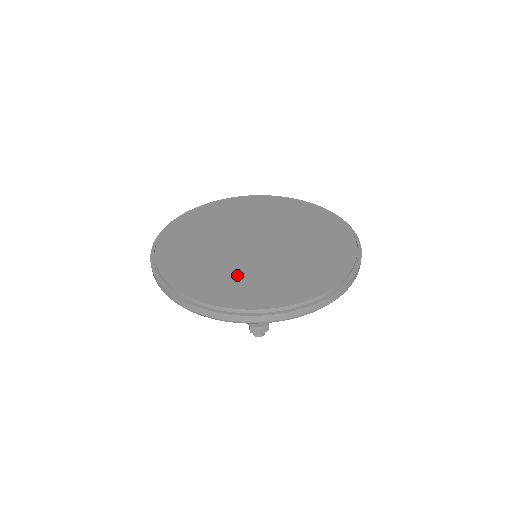
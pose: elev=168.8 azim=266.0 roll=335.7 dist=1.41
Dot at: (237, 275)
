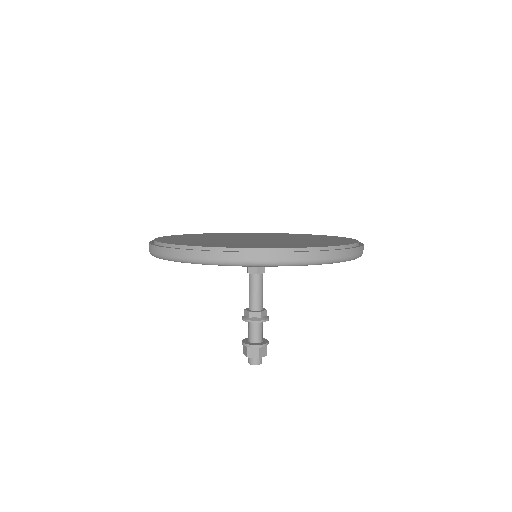
Dot at: (247, 243)
